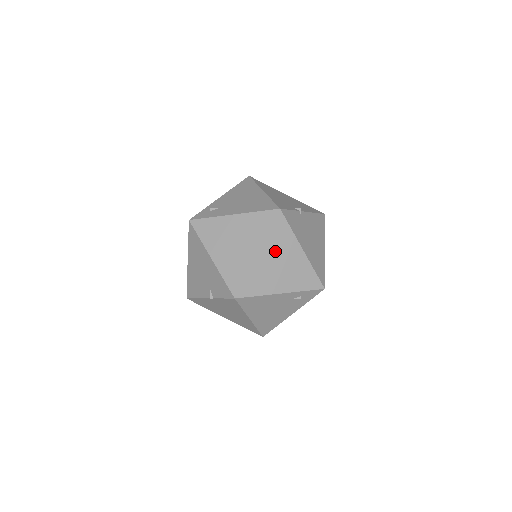
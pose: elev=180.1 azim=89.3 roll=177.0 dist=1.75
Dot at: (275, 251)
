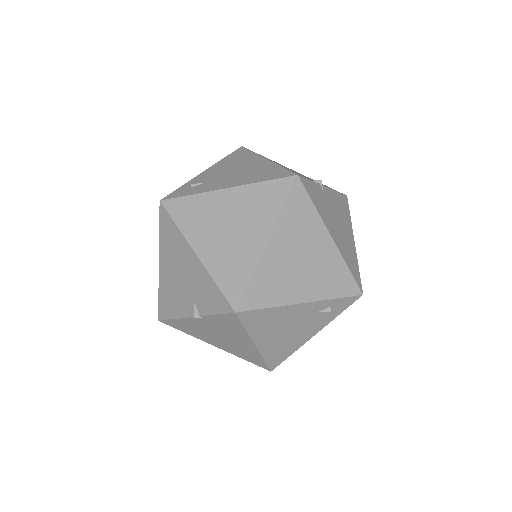
Dot at: (292, 239)
